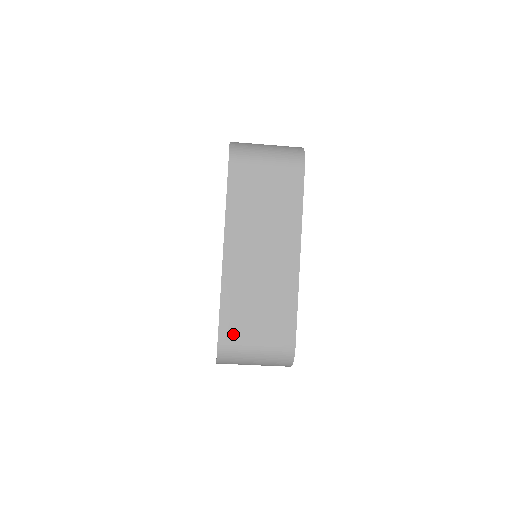
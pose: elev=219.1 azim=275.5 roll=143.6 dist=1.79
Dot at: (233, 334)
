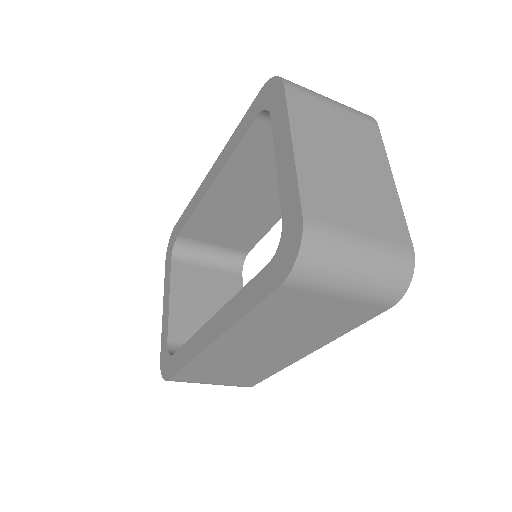
Dot at: (189, 379)
